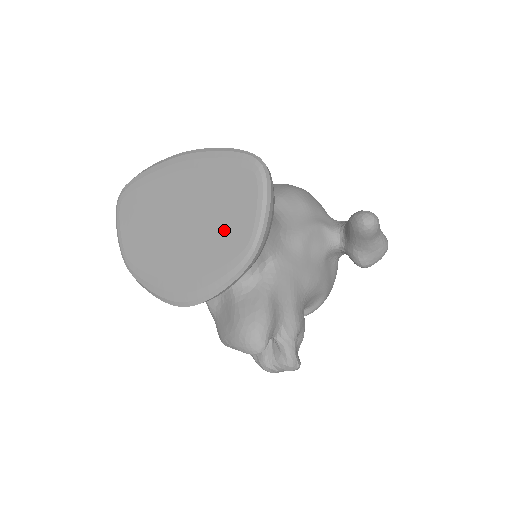
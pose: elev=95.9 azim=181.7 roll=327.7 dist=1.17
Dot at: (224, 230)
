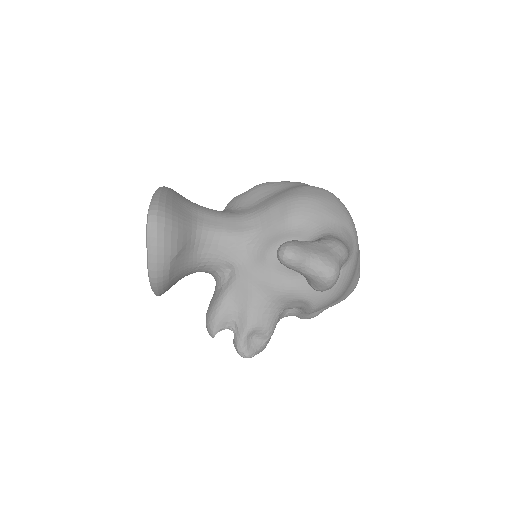
Dot at: occluded
